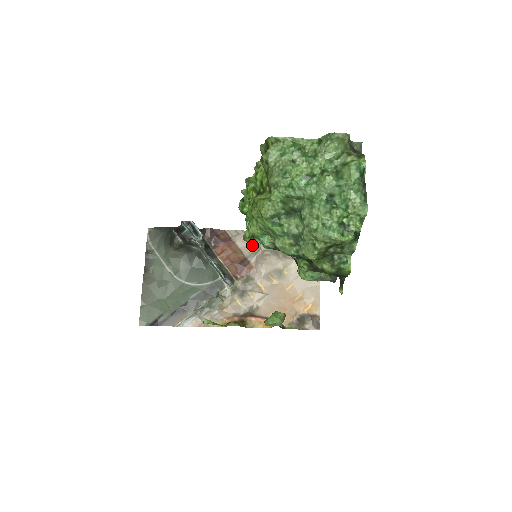
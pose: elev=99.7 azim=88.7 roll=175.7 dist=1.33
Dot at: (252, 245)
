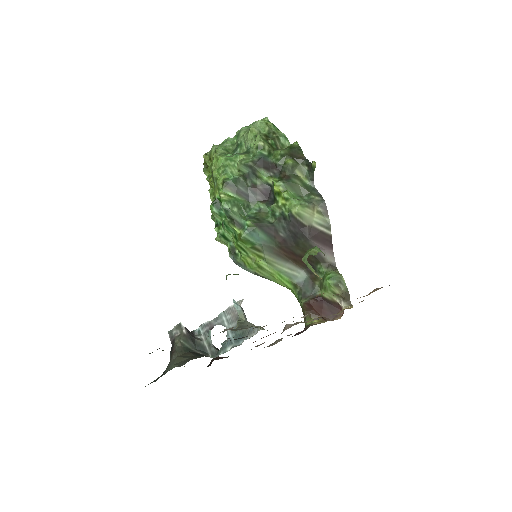
Dot at: occluded
